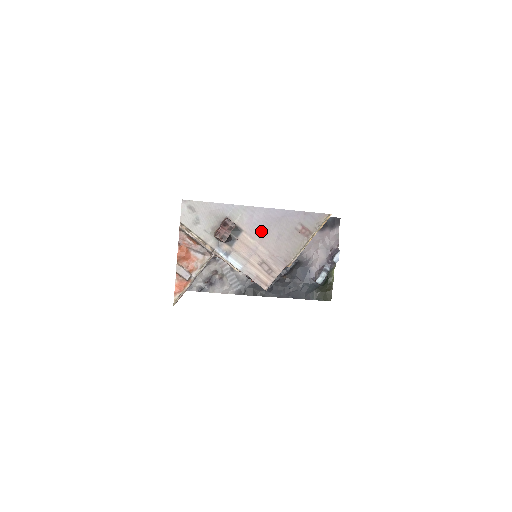
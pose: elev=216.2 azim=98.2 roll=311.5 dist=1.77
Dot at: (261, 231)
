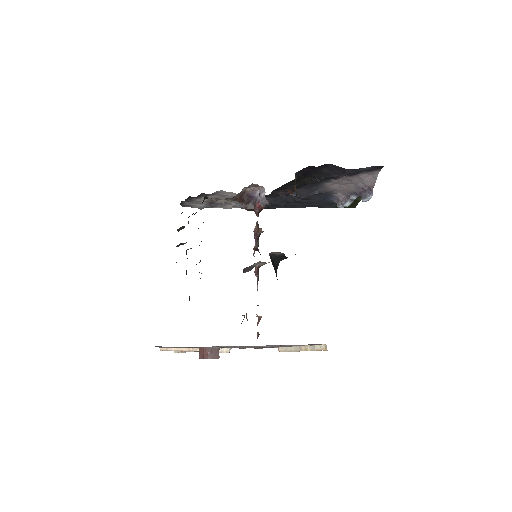
Dot at: occluded
